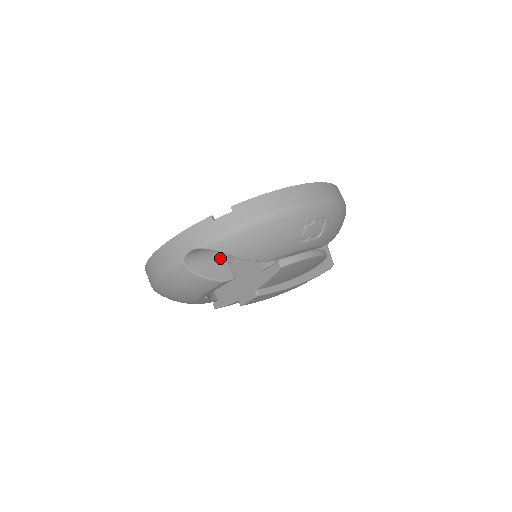
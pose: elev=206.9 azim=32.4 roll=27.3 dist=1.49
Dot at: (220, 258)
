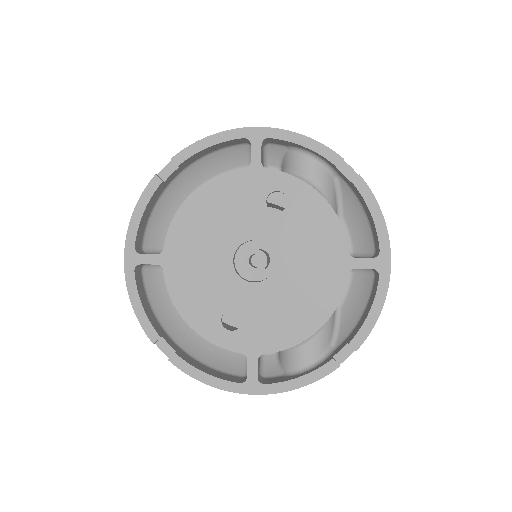
Dot at: occluded
